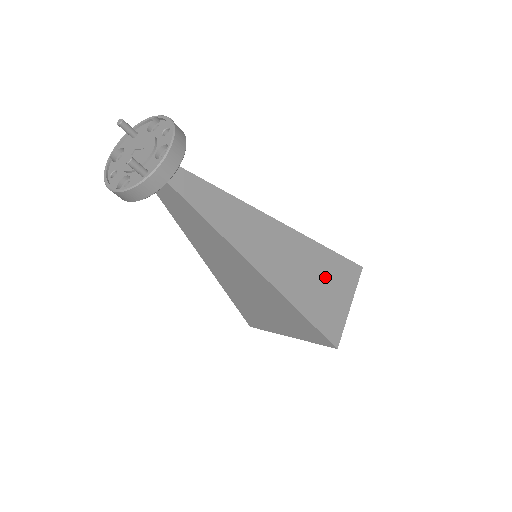
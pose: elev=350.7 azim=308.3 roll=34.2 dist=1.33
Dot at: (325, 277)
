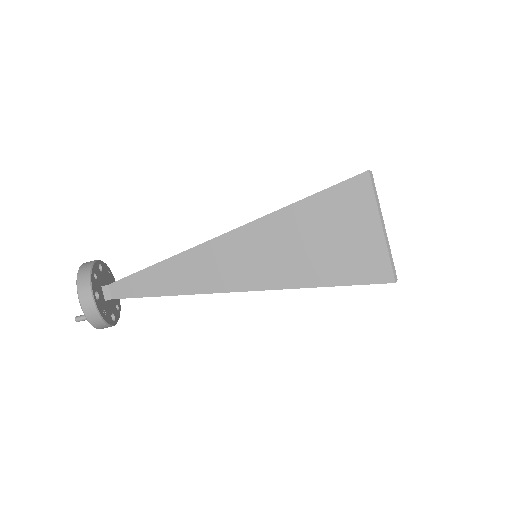
Dot at: (315, 231)
